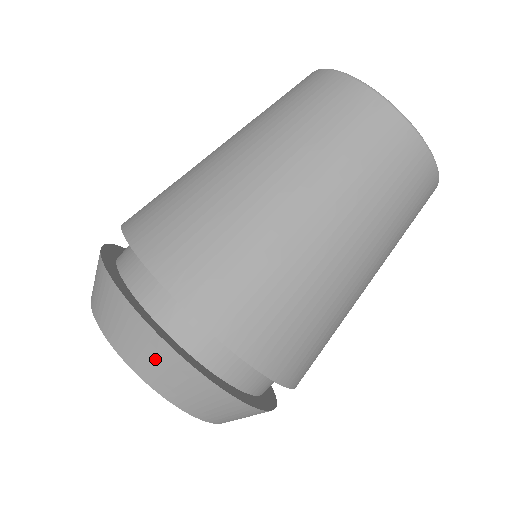
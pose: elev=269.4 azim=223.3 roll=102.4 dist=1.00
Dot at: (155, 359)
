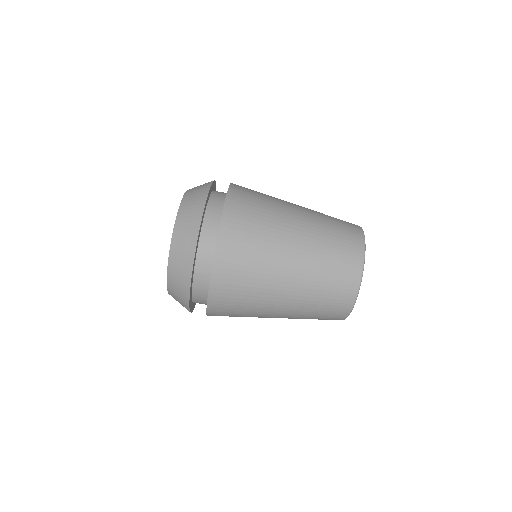
Dot at: (196, 196)
